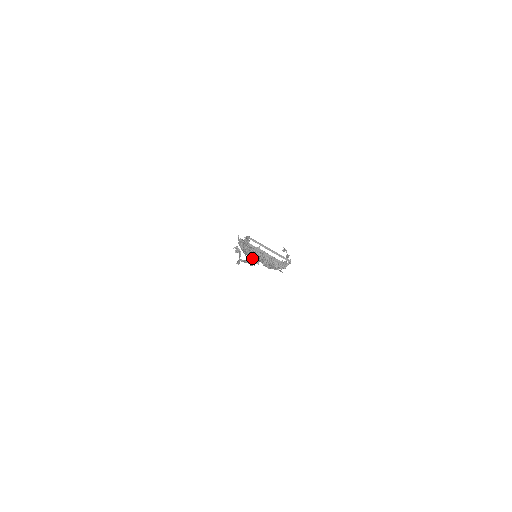
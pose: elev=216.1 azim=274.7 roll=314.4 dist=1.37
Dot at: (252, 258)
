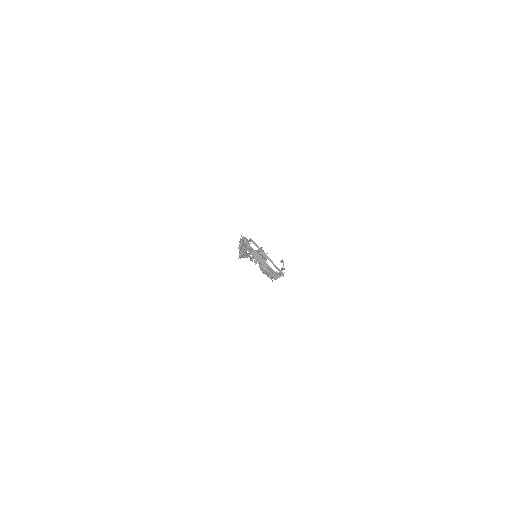
Dot at: occluded
